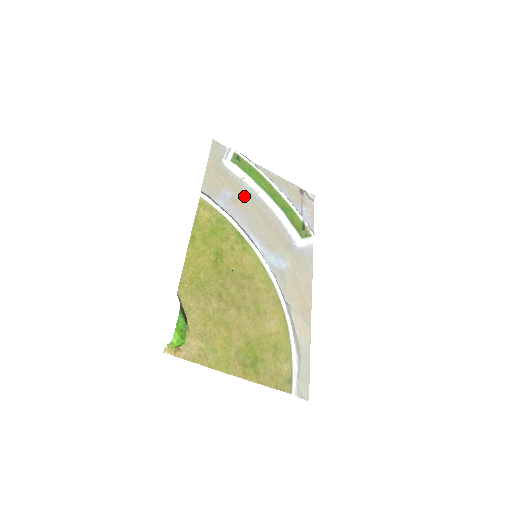
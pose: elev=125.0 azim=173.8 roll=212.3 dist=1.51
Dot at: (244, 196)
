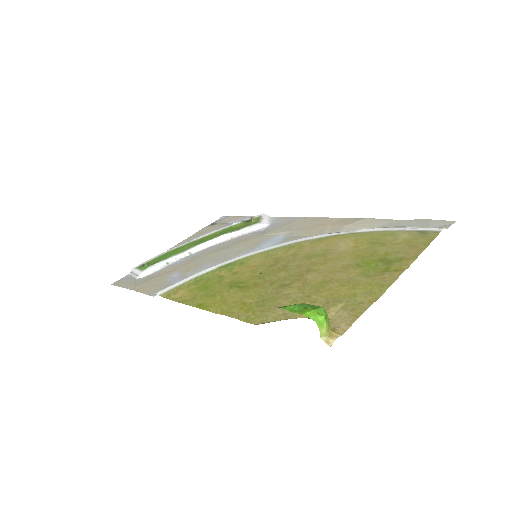
Dot at: (186, 264)
